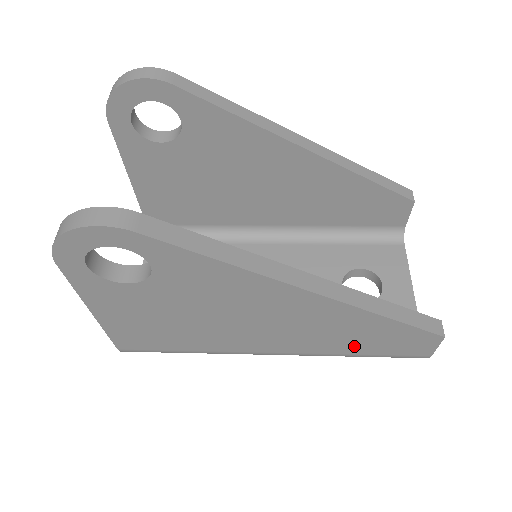
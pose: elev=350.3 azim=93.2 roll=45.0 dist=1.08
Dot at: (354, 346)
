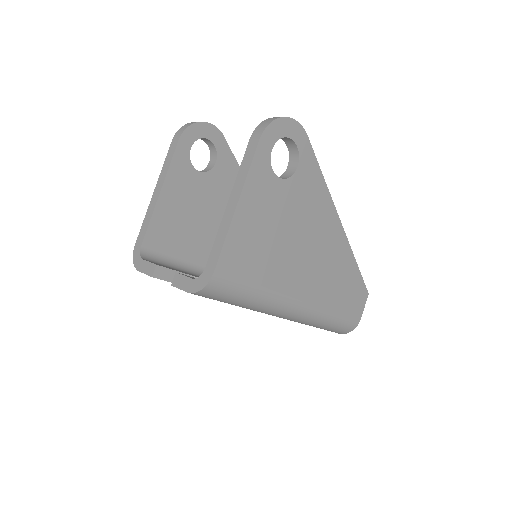
Dot at: (337, 298)
